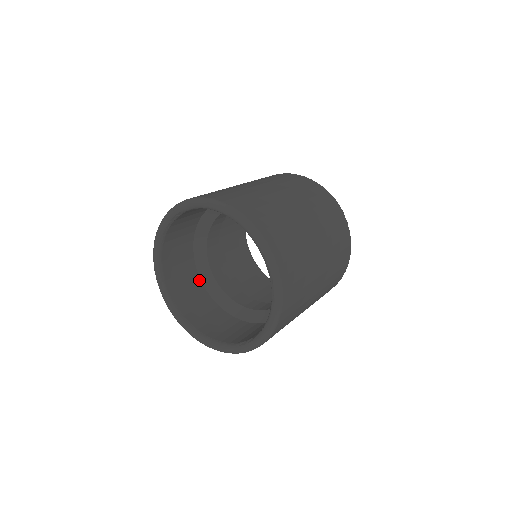
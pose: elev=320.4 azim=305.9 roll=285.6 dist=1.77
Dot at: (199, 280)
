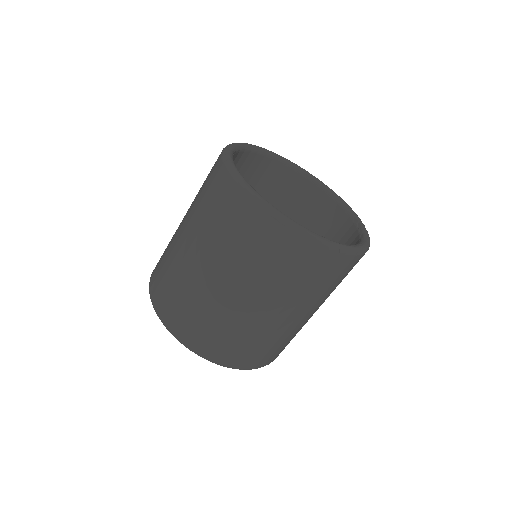
Dot at: occluded
